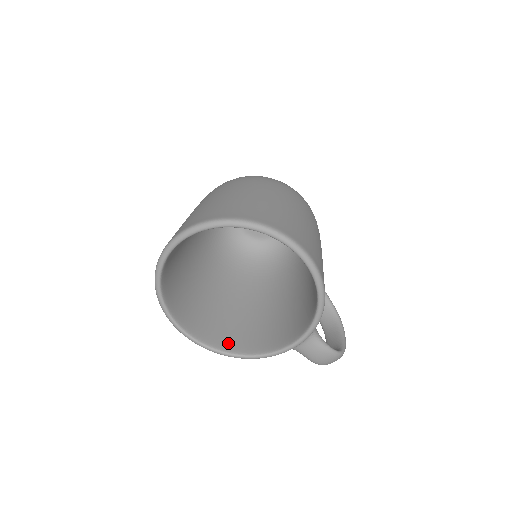
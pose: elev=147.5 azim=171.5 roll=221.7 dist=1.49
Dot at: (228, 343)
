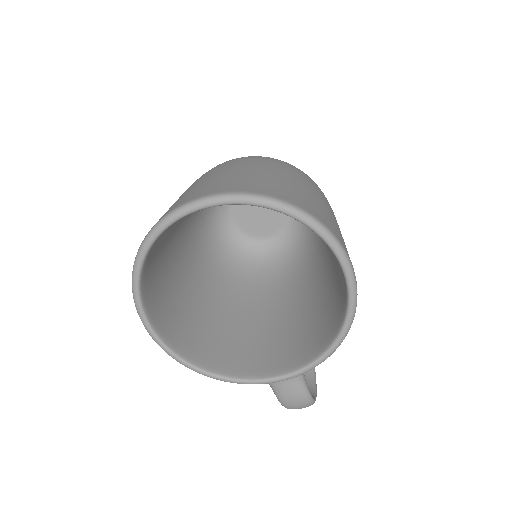
Dot at: (191, 350)
